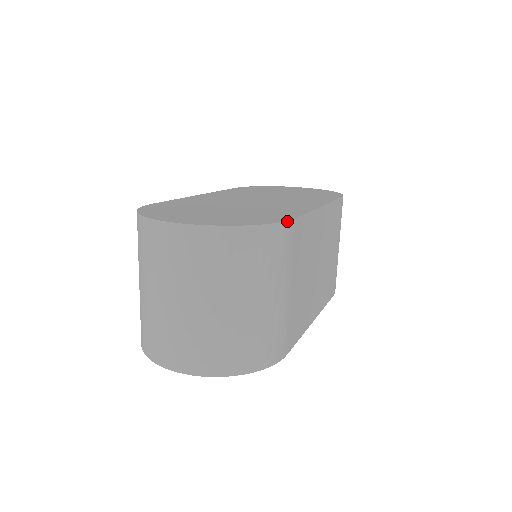
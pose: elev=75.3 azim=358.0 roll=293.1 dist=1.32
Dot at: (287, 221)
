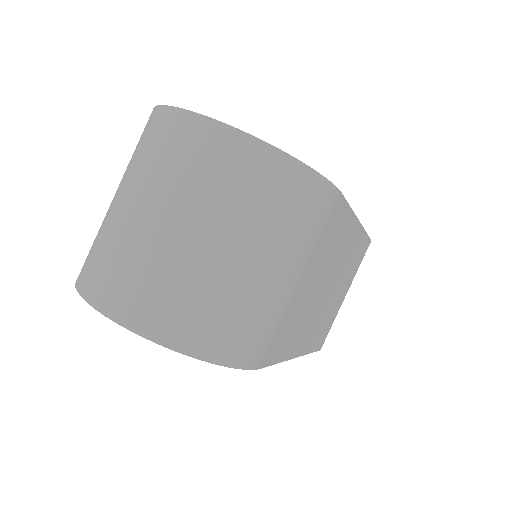
Dot at: (335, 186)
